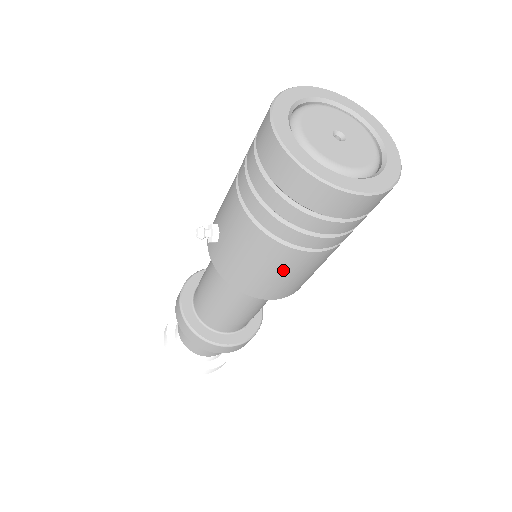
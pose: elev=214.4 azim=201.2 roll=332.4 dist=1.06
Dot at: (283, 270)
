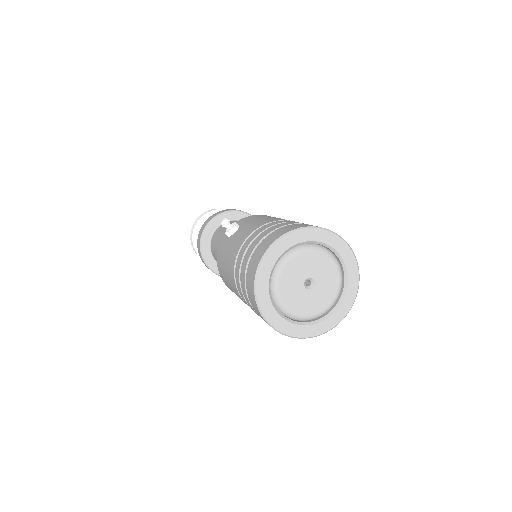
Dot at: (235, 292)
